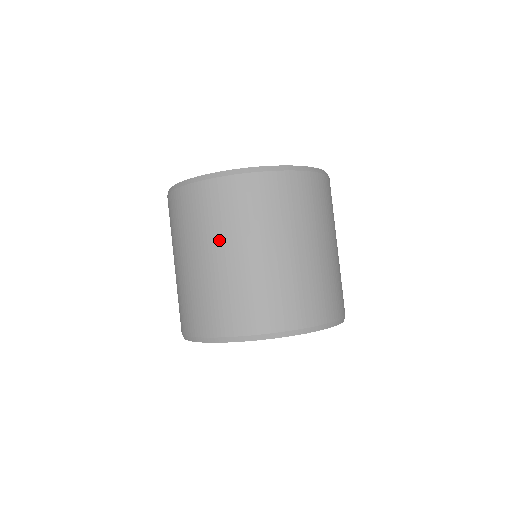
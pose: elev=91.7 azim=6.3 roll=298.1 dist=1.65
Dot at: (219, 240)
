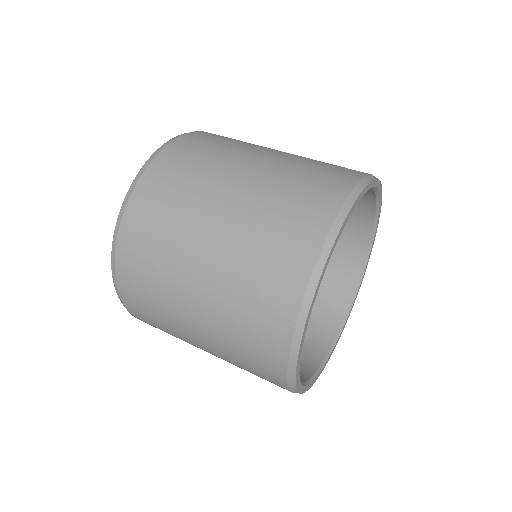
Dot at: (194, 221)
